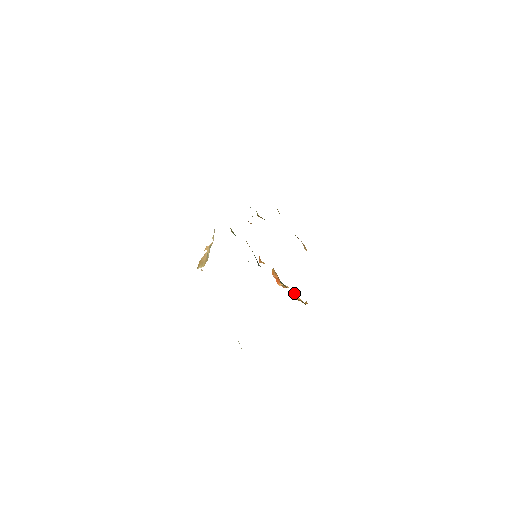
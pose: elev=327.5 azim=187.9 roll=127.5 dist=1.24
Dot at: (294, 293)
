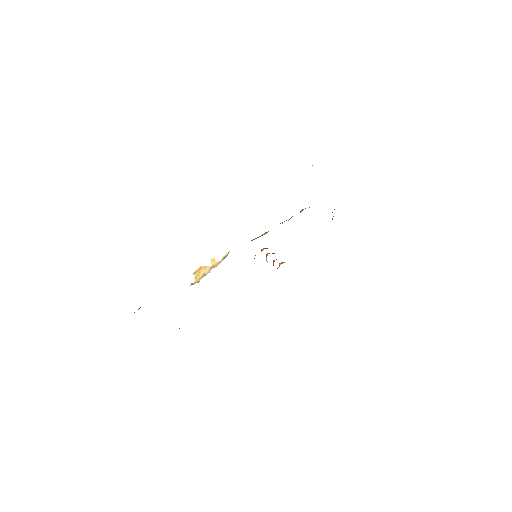
Dot at: occluded
